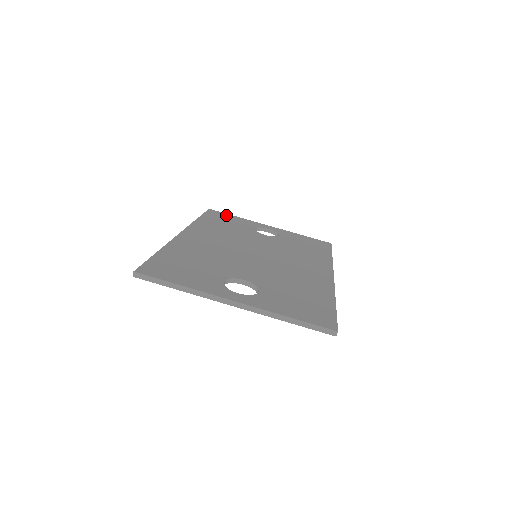
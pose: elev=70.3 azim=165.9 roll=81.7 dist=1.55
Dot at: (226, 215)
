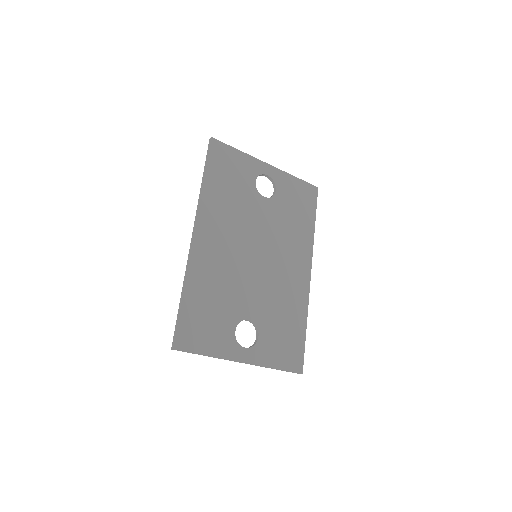
Dot at: (229, 152)
